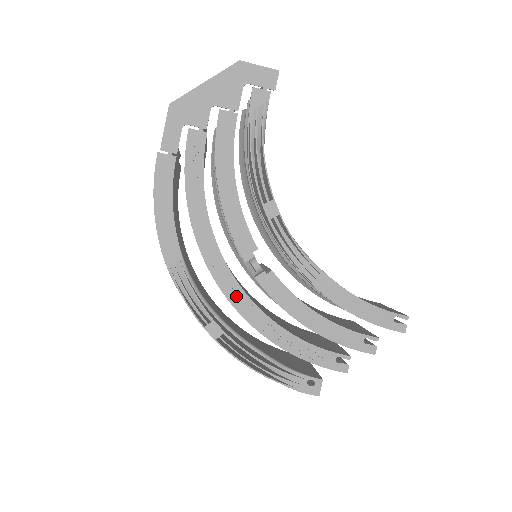
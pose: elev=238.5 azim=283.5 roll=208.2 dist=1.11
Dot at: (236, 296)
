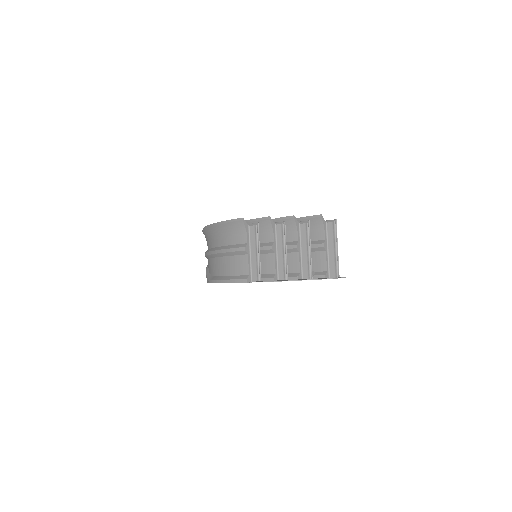
Dot at: occluded
